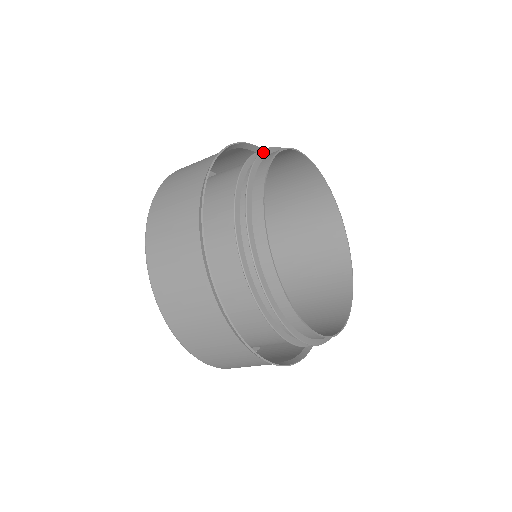
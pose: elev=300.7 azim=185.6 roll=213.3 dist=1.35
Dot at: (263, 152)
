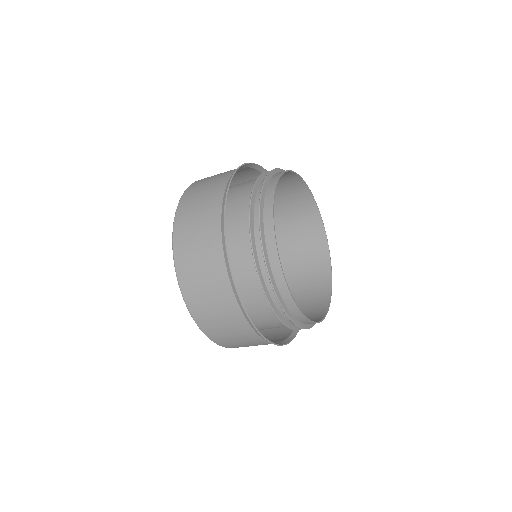
Dot at: (280, 169)
